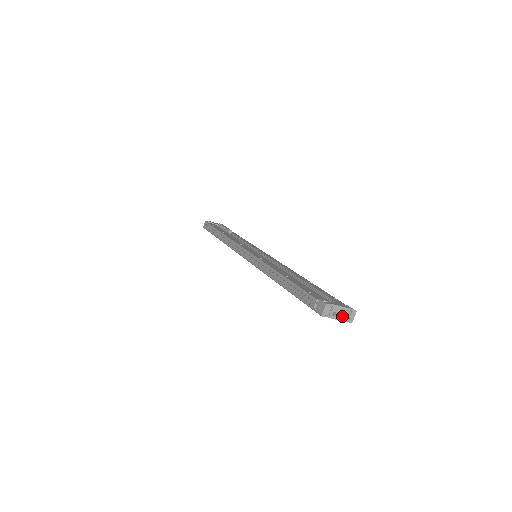
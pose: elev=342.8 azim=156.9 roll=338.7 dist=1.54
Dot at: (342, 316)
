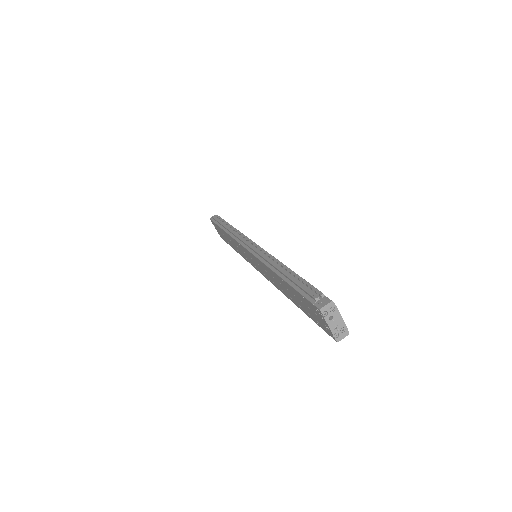
Dot at: (335, 327)
